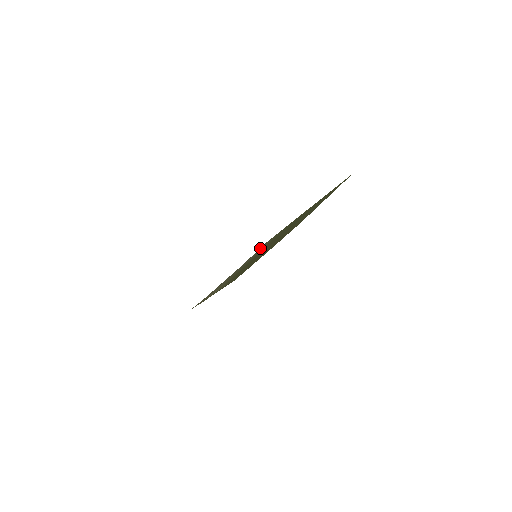
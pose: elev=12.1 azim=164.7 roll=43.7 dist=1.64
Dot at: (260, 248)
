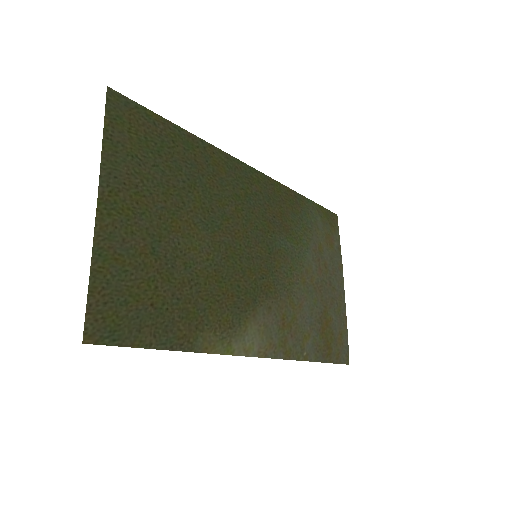
Dot at: (331, 230)
